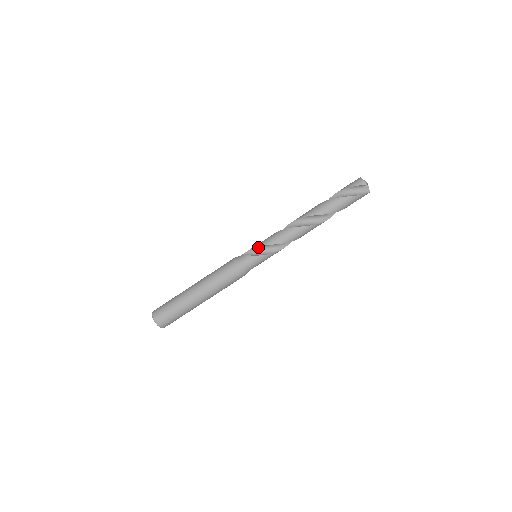
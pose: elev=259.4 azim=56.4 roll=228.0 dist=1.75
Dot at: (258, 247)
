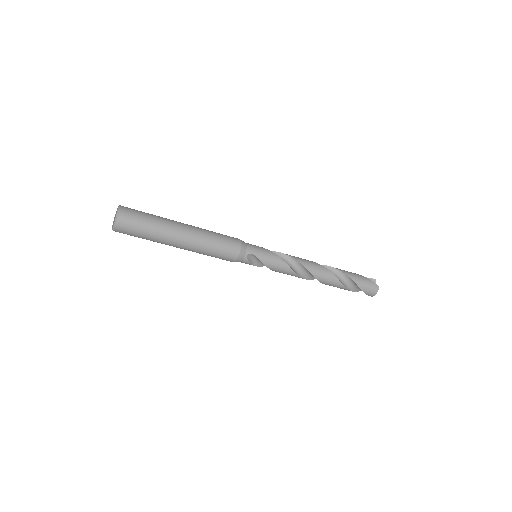
Dot at: (264, 264)
